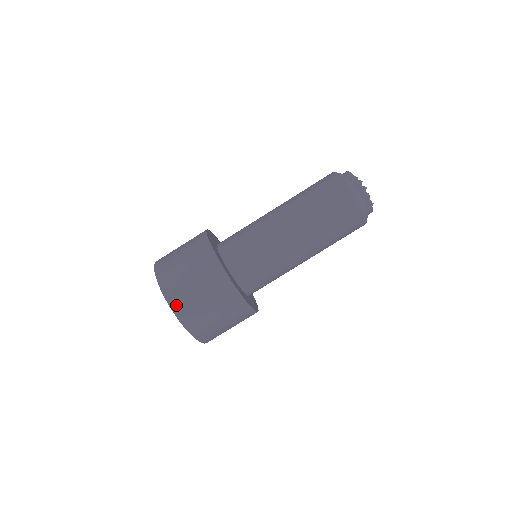
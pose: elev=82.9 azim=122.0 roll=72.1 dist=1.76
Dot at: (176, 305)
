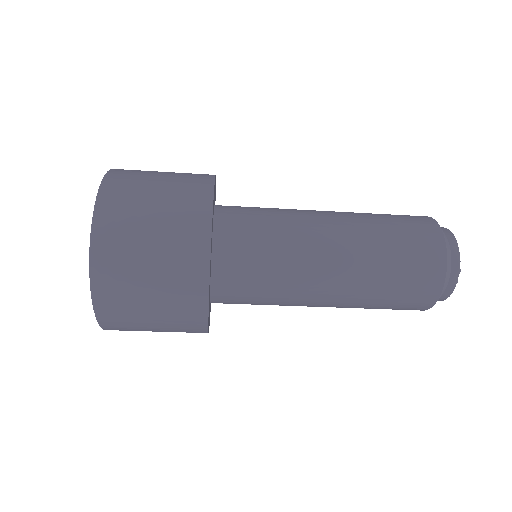
Dot at: (103, 301)
